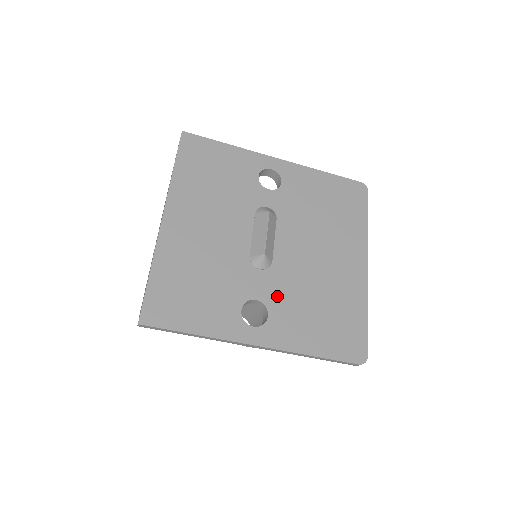
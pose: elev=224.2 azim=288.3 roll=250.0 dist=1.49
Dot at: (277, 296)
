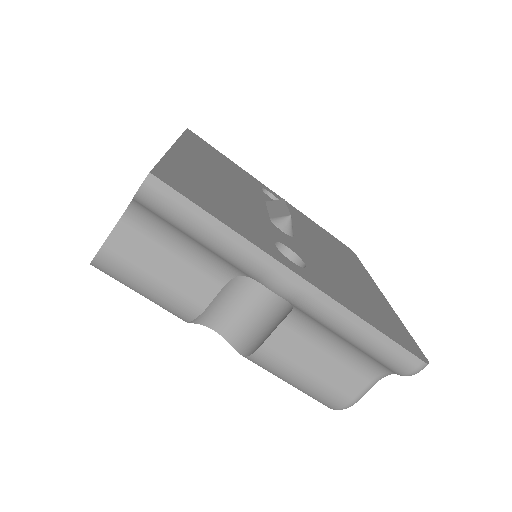
Dot at: (309, 259)
